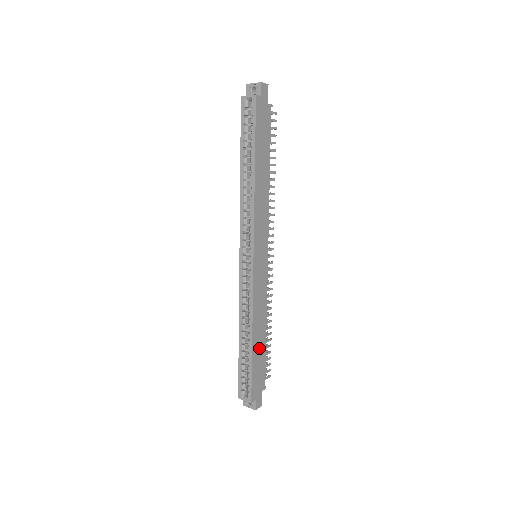
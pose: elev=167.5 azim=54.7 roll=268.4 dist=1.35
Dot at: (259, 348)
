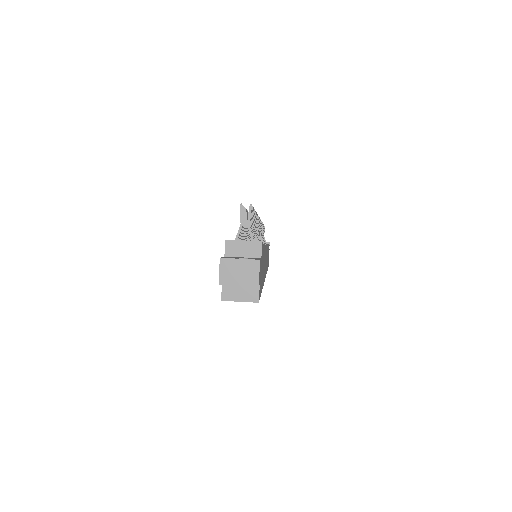
Dot at: occluded
